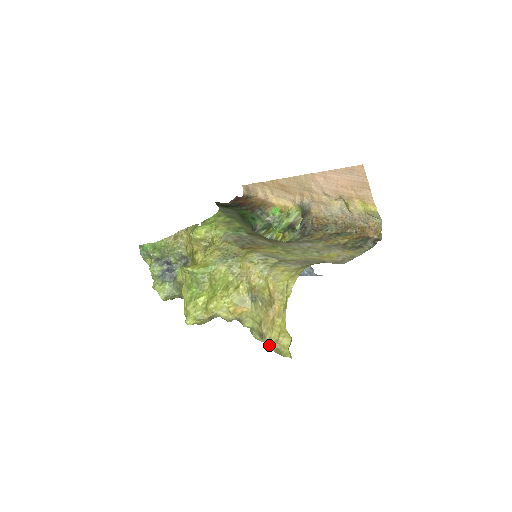
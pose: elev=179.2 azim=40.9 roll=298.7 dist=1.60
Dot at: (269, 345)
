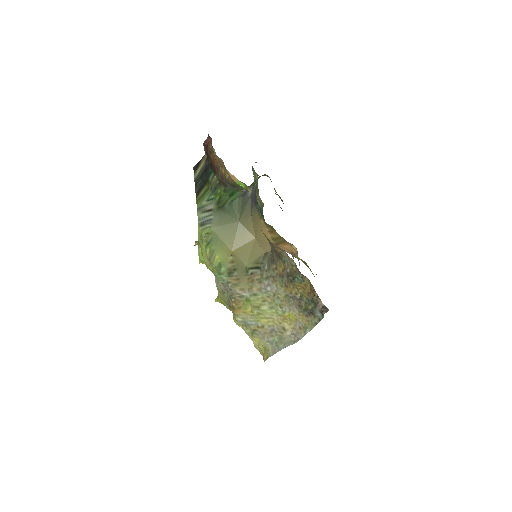
Dot at: occluded
